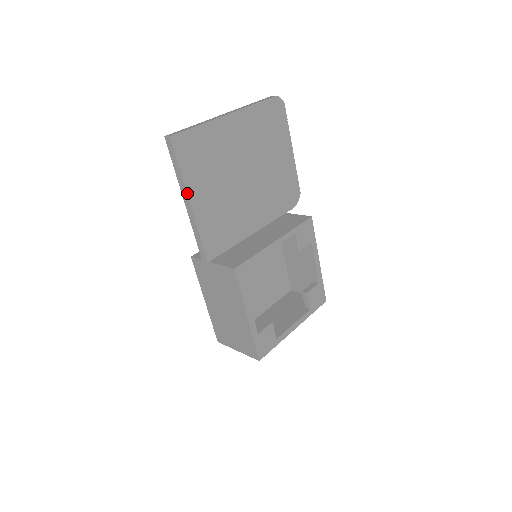
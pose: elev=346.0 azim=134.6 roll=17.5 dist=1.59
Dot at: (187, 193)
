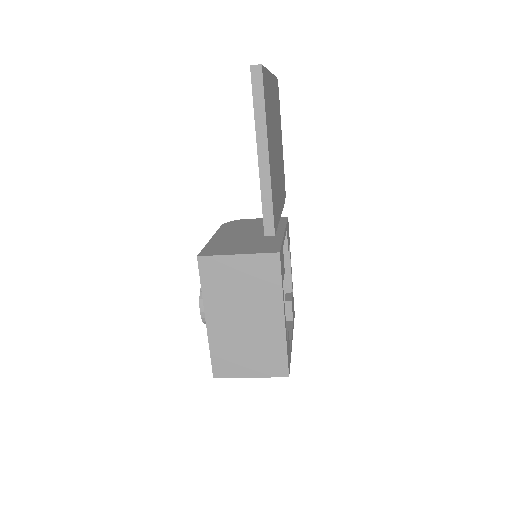
Dot at: (267, 141)
